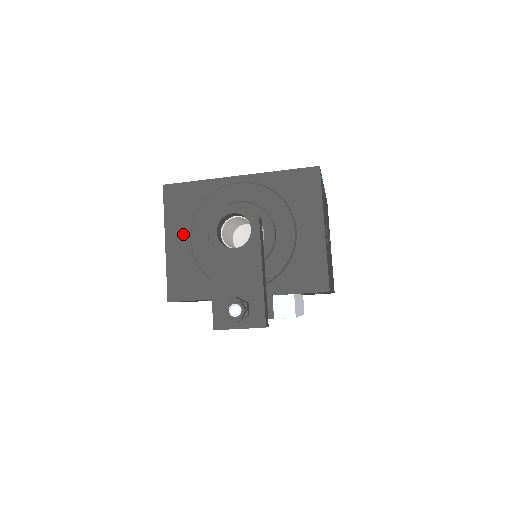
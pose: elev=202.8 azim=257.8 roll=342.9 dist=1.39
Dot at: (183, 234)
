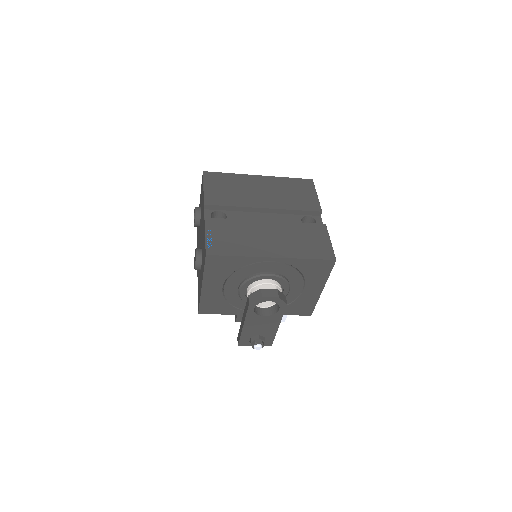
Dot at: (218, 284)
